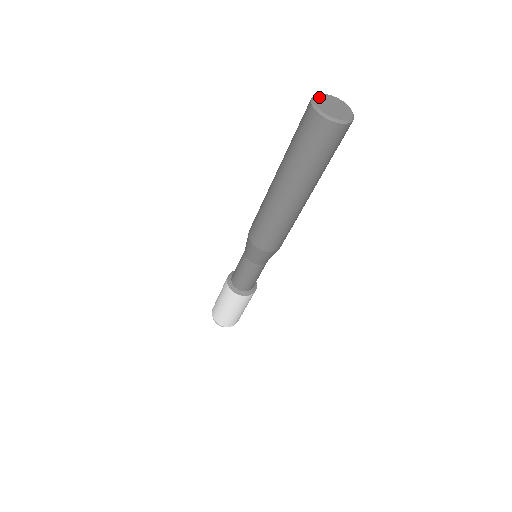
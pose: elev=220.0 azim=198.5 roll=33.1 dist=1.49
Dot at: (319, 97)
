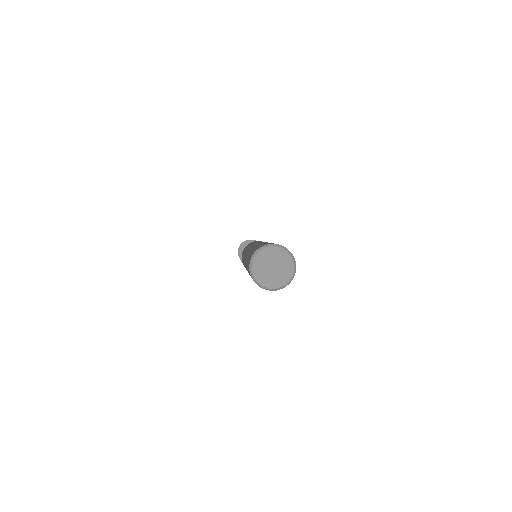
Dot at: (258, 258)
